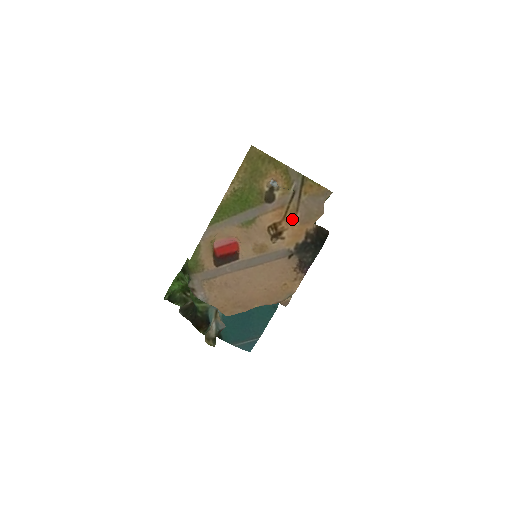
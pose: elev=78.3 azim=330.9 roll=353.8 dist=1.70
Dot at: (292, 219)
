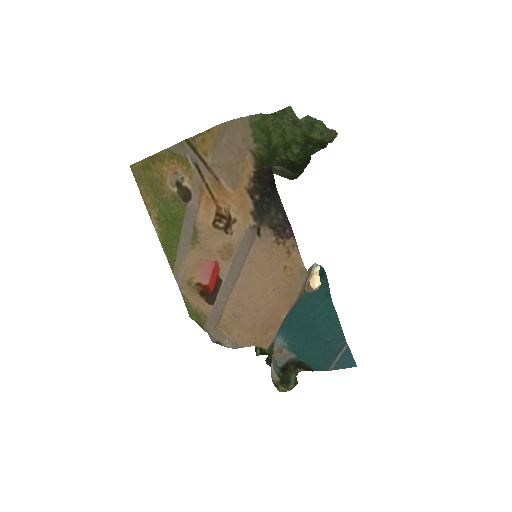
Dot at: (222, 193)
